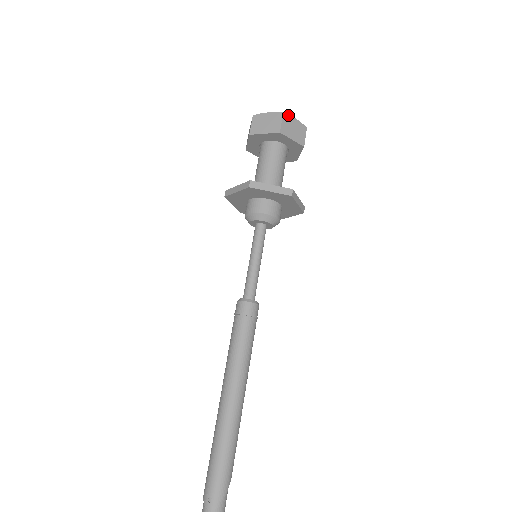
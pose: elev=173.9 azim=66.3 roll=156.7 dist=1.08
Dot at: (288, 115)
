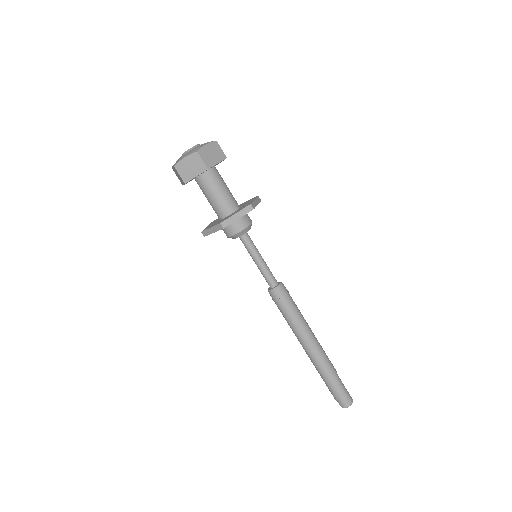
Dot at: (178, 163)
